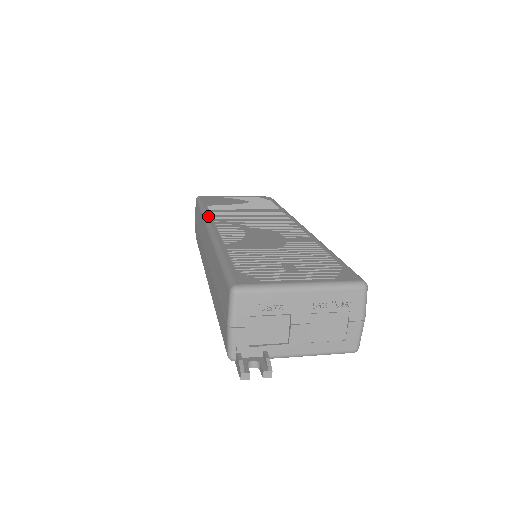
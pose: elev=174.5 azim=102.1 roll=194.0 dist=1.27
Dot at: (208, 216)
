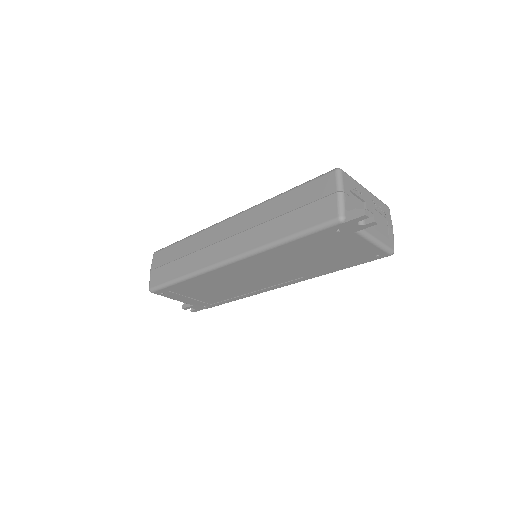
Dot at: occluded
